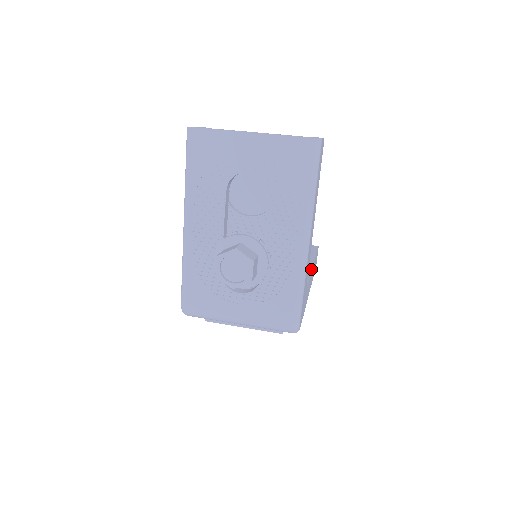
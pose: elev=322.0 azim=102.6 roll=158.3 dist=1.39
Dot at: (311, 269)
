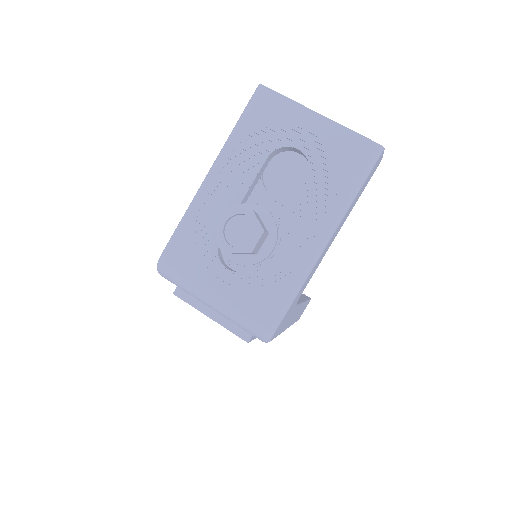
Dot at: occluded
